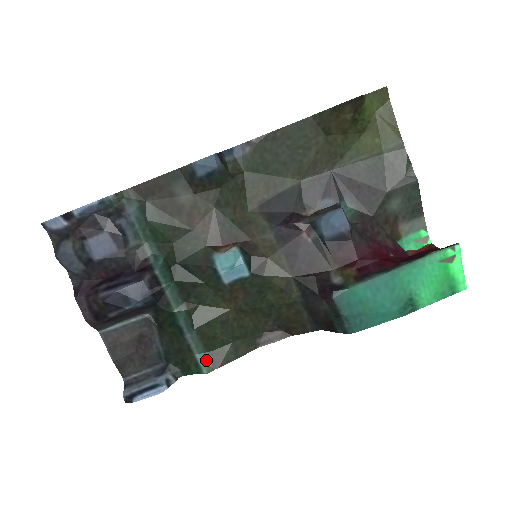
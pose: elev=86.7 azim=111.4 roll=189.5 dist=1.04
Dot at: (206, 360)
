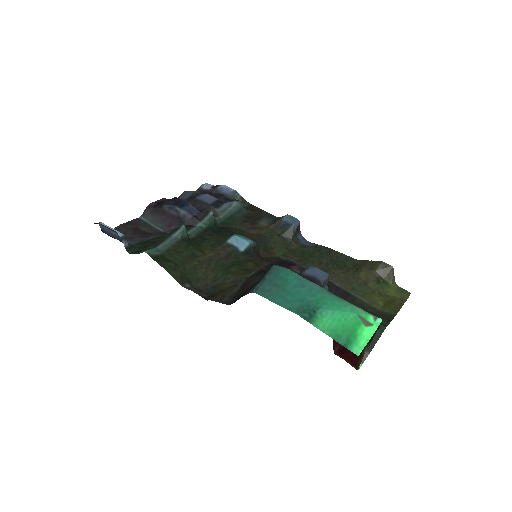
Dot at: (156, 253)
